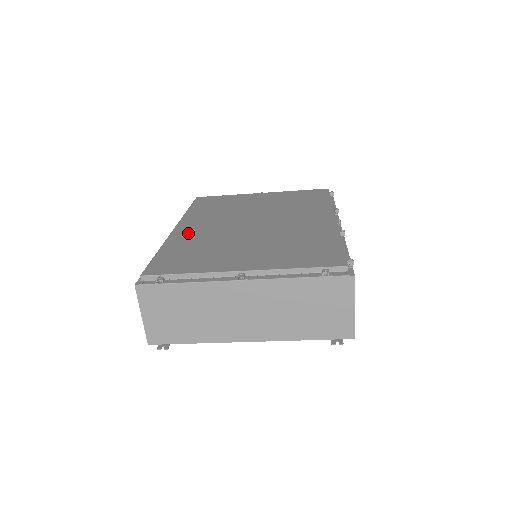
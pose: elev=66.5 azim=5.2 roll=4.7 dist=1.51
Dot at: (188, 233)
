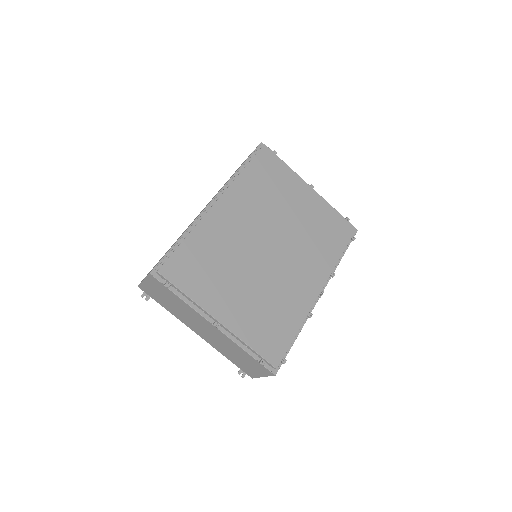
Dot at: (220, 223)
